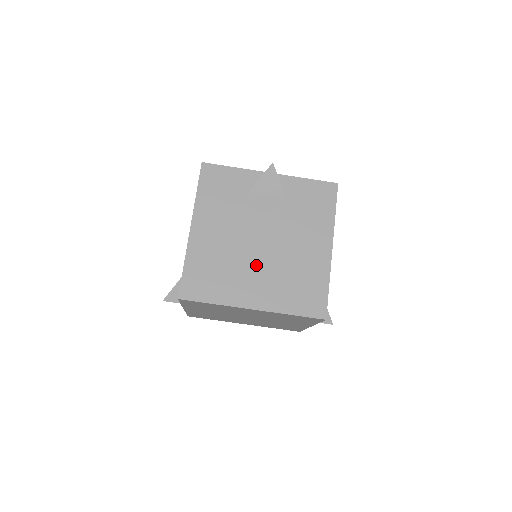
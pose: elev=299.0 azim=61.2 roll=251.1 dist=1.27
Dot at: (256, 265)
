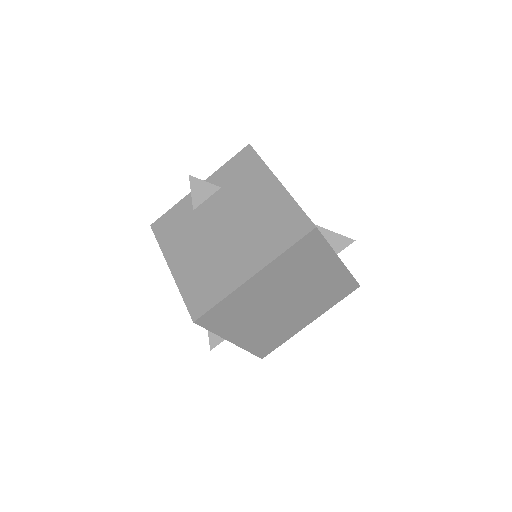
Dot at: (232, 246)
